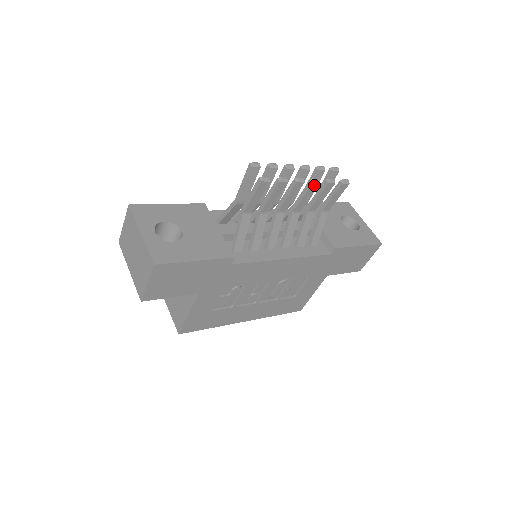
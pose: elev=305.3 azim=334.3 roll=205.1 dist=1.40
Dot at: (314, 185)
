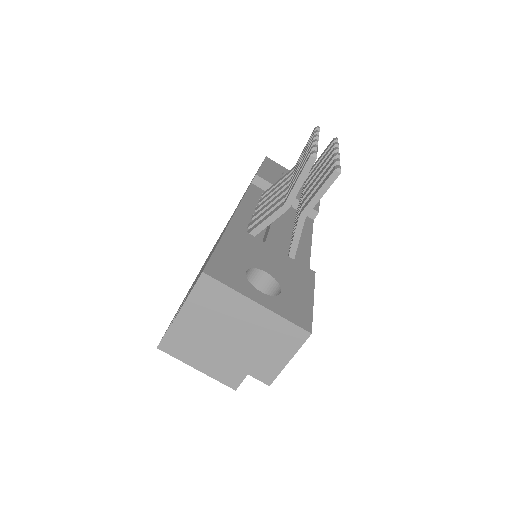
Dot at: occluded
